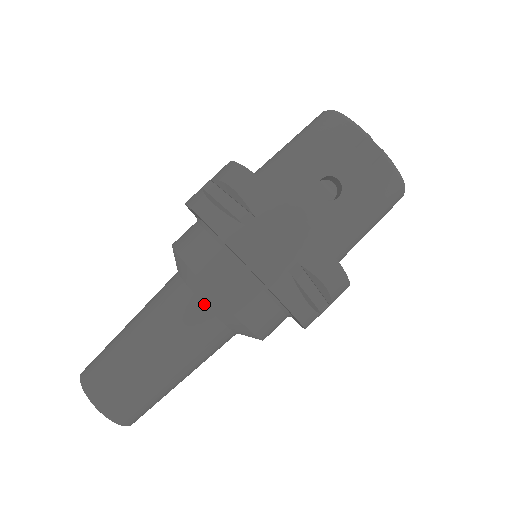
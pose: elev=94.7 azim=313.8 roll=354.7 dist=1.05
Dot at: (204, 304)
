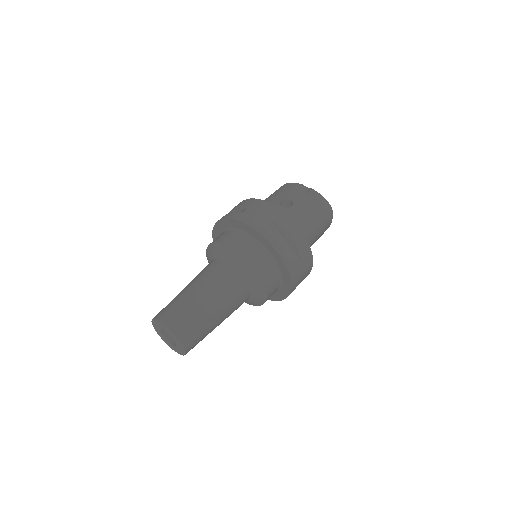
Dot at: (225, 262)
